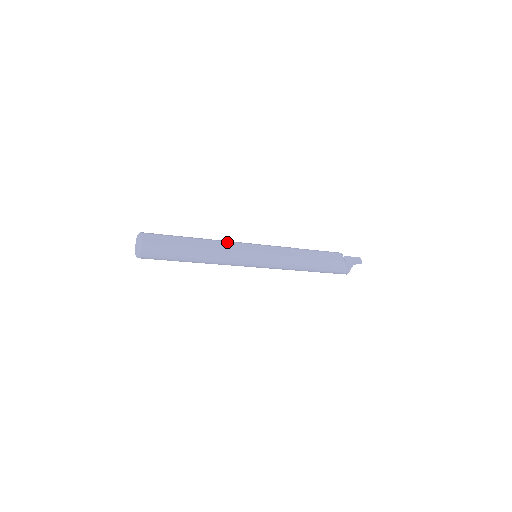
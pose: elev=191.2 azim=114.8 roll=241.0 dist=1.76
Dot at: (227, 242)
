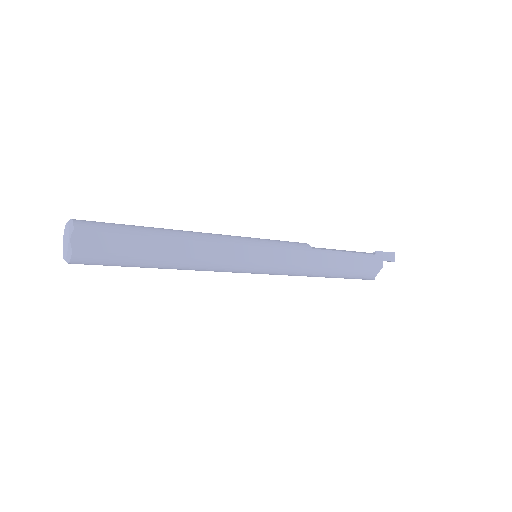
Dot at: (218, 243)
